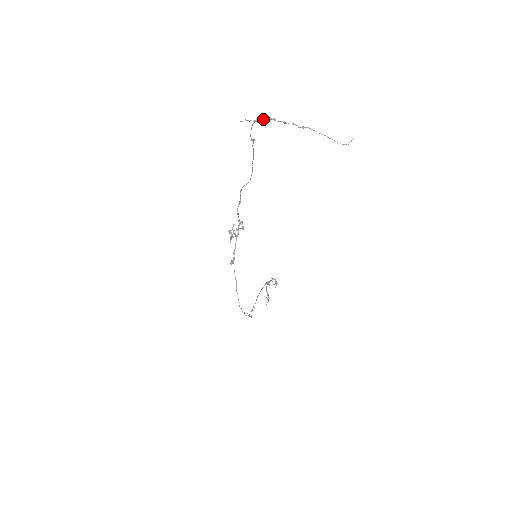
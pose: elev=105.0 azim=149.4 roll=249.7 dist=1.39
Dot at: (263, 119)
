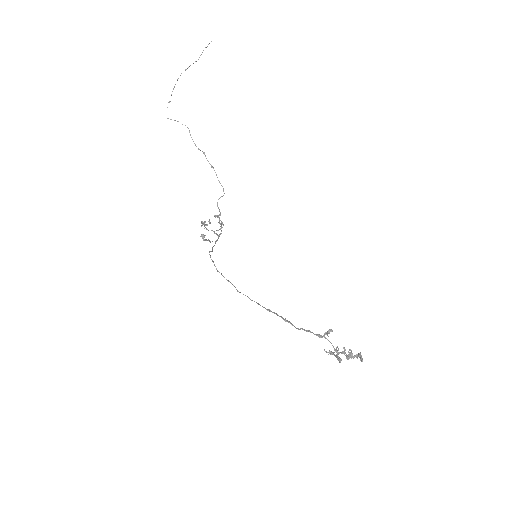
Dot at: occluded
